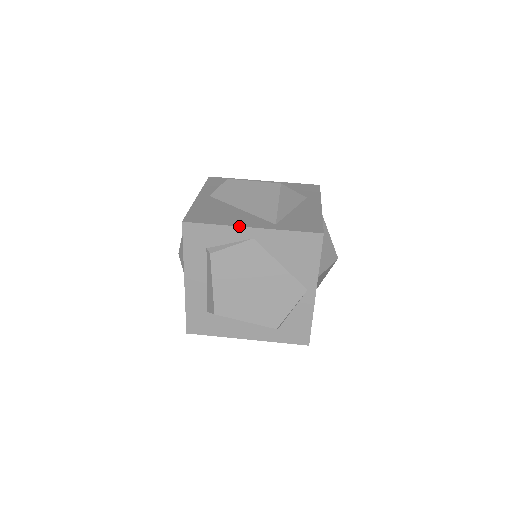
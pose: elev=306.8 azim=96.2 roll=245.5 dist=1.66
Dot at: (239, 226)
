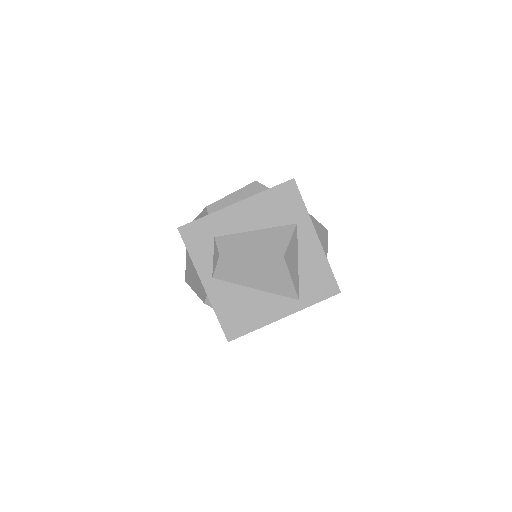
Dot at: occluded
